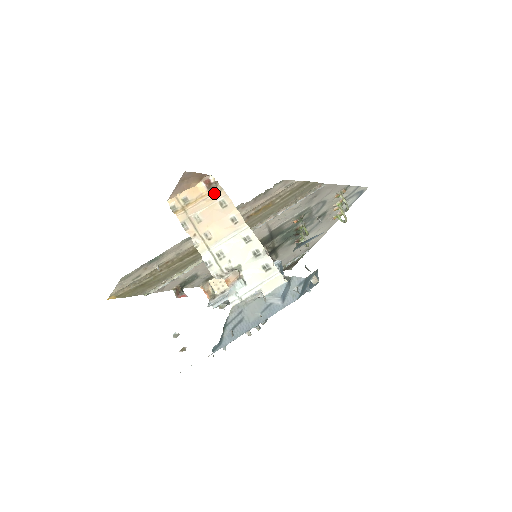
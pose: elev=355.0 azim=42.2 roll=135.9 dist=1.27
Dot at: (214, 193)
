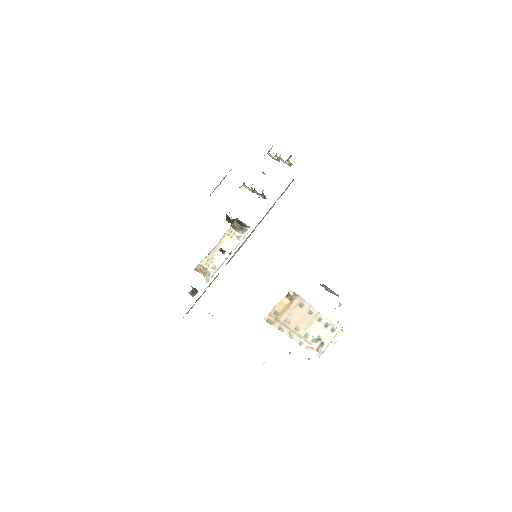
Dot at: (294, 300)
